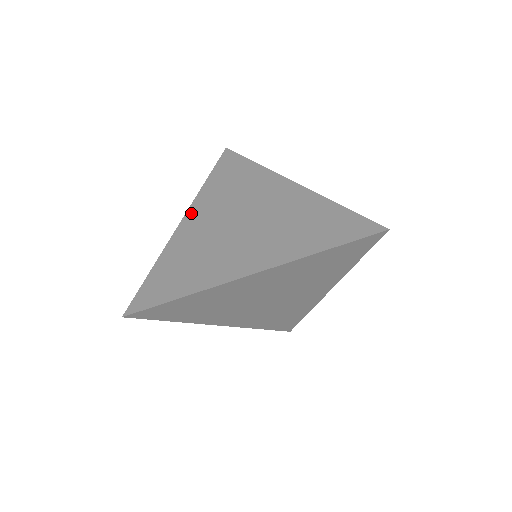
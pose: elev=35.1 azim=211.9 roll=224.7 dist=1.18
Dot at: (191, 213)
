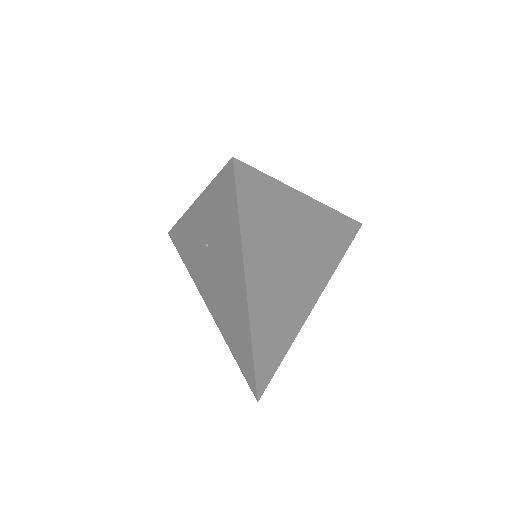
Dot at: occluded
